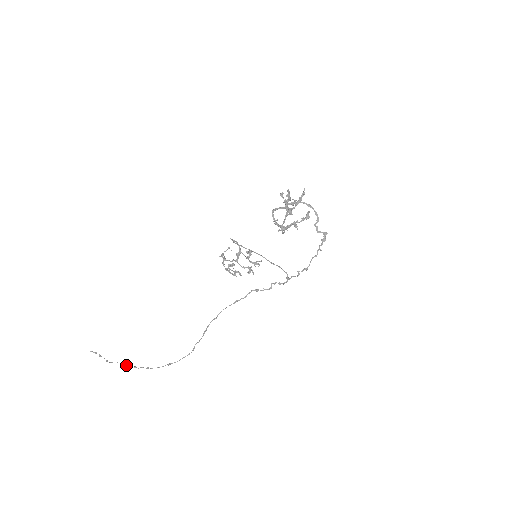
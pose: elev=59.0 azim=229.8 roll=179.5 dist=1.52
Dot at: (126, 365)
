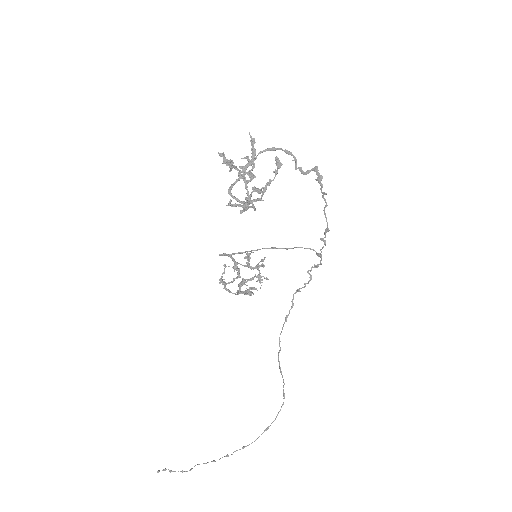
Dot at: (212, 461)
